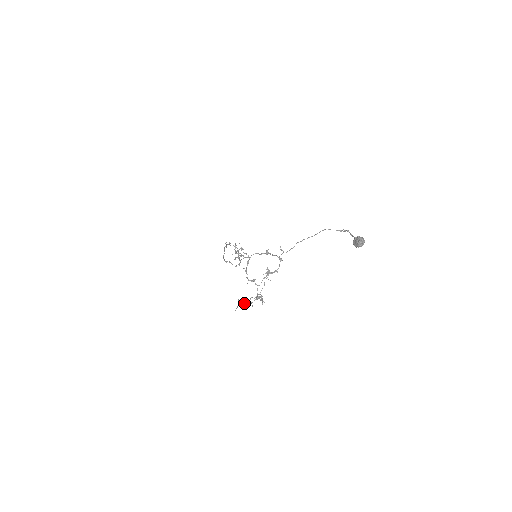
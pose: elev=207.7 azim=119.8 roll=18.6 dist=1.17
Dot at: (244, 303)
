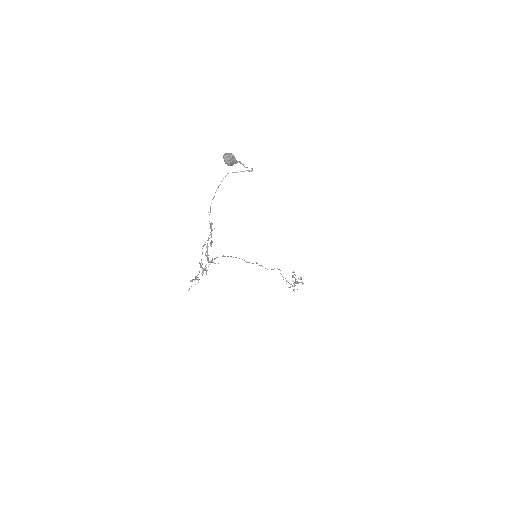
Dot at: (194, 279)
